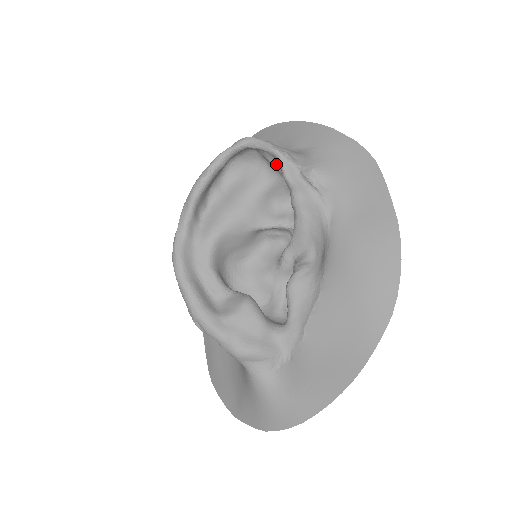
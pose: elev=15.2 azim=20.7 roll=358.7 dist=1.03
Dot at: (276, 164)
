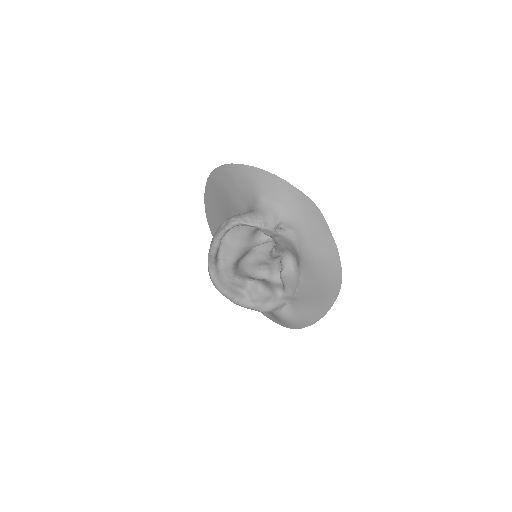
Dot at: occluded
